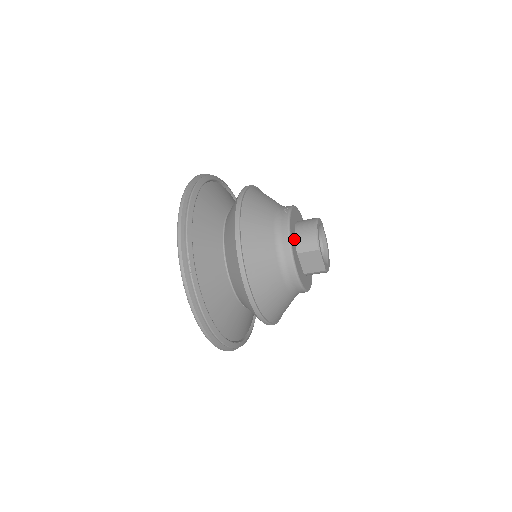
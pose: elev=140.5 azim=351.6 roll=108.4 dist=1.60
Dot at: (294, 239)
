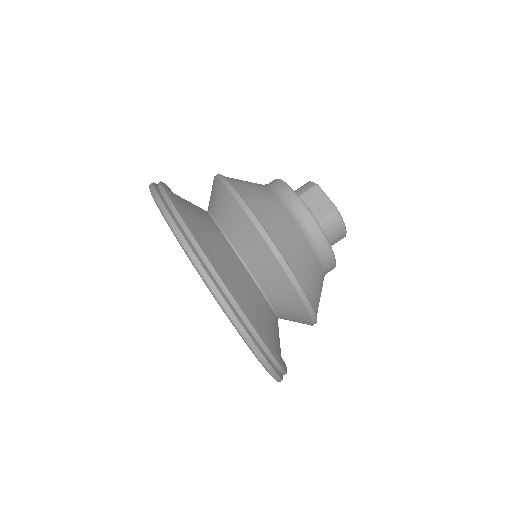
Dot at: occluded
